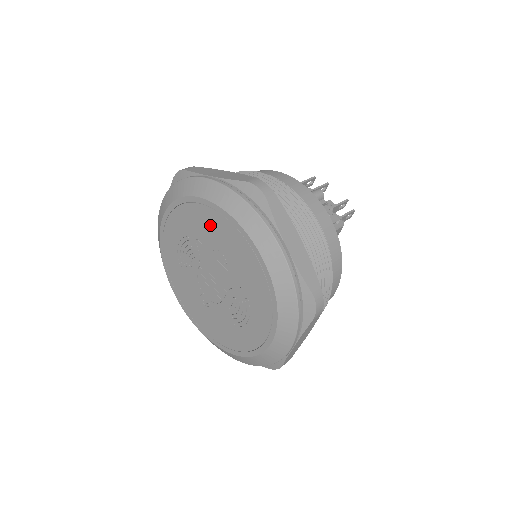
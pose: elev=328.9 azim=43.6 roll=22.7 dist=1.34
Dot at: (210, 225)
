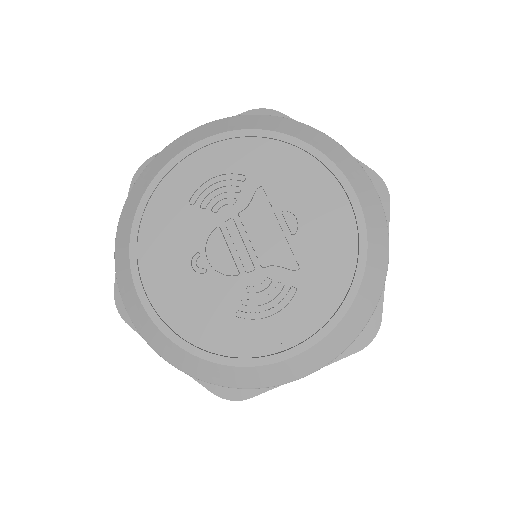
Dot at: (305, 182)
